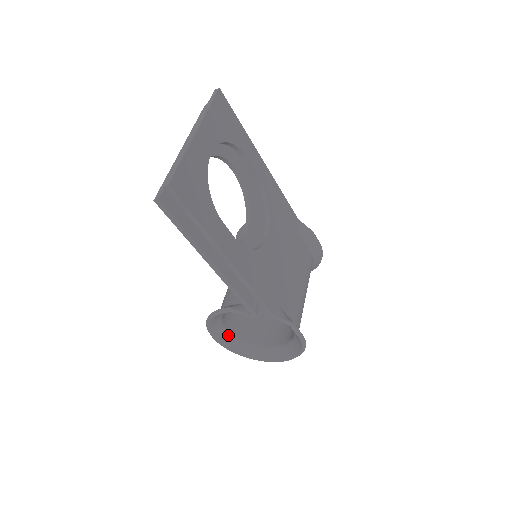
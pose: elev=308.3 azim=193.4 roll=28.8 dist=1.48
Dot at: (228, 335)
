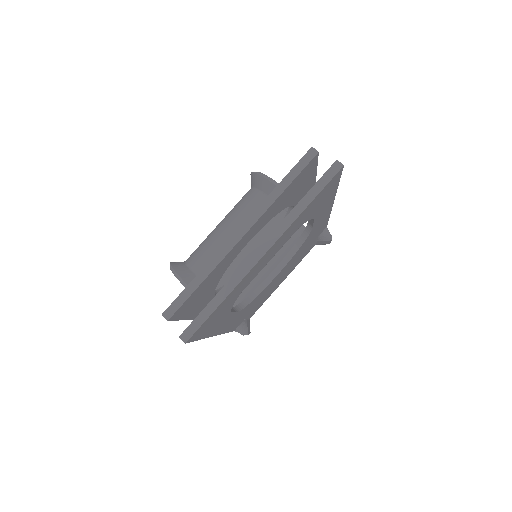
Dot at: occluded
